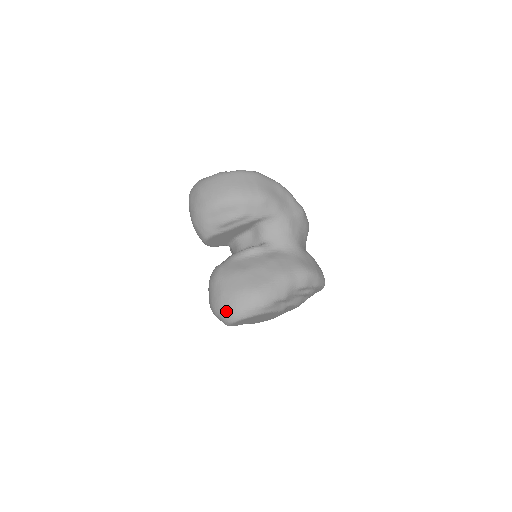
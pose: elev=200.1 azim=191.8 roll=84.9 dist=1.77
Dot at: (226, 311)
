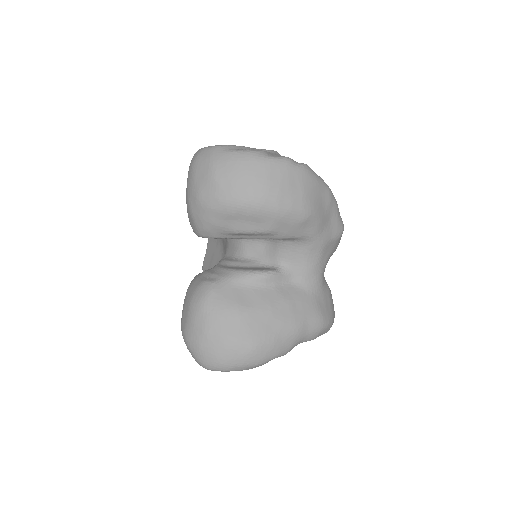
Dot at: (205, 357)
